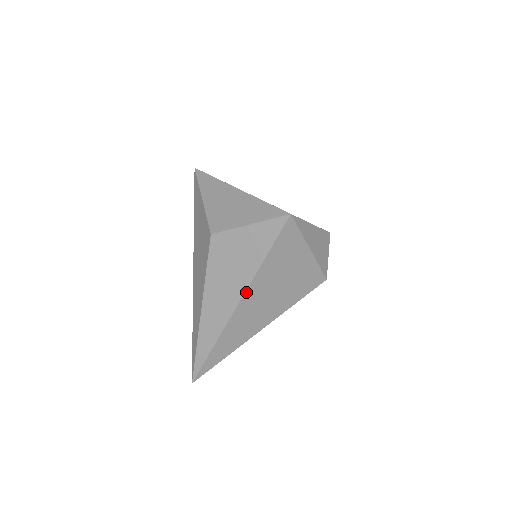
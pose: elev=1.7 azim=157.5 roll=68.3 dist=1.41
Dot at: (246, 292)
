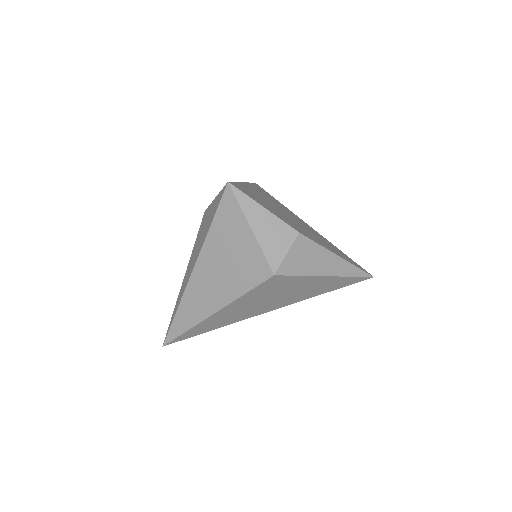
Dot at: (199, 258)
